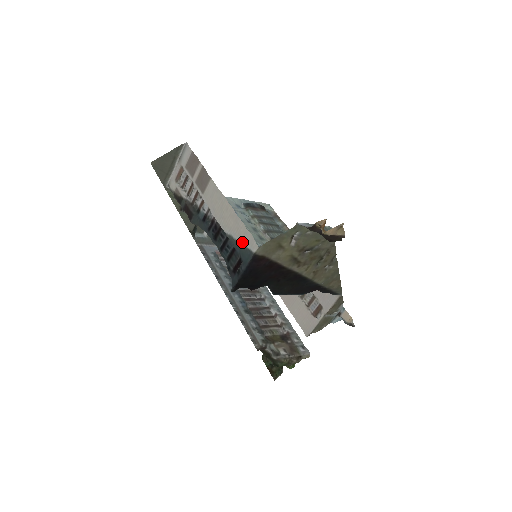
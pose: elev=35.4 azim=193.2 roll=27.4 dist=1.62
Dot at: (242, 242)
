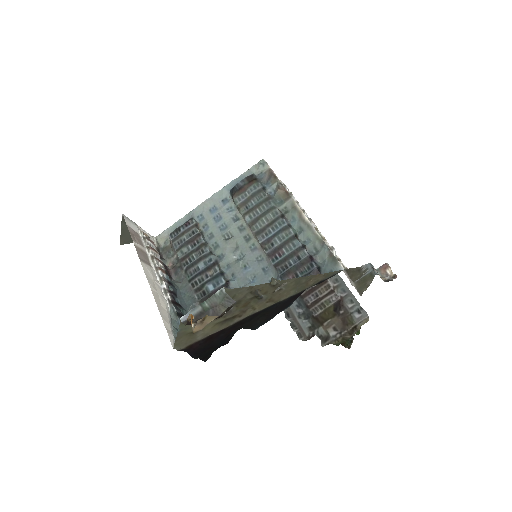
Dot at: (172, 334)
